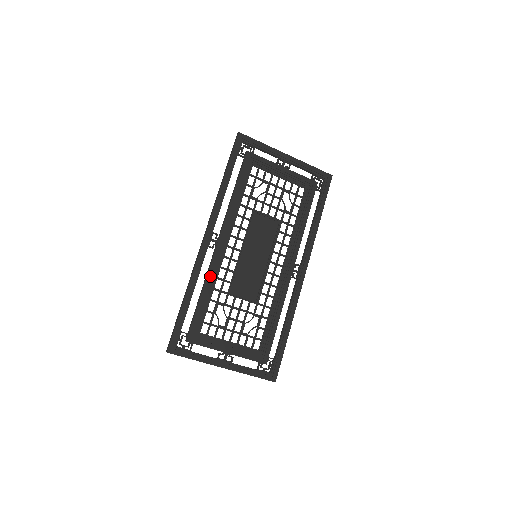
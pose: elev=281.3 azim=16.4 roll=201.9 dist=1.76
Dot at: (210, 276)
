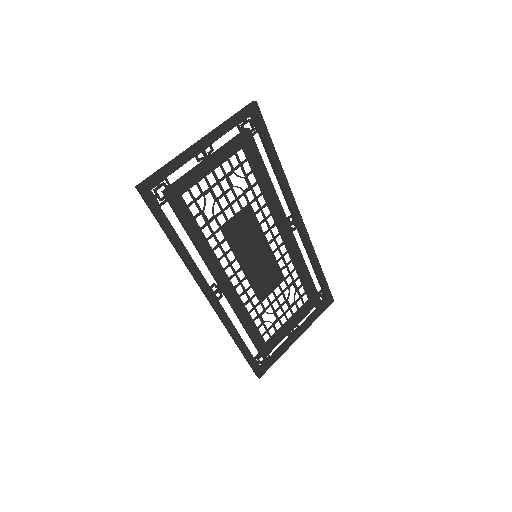
Dot at: (240, 313)
